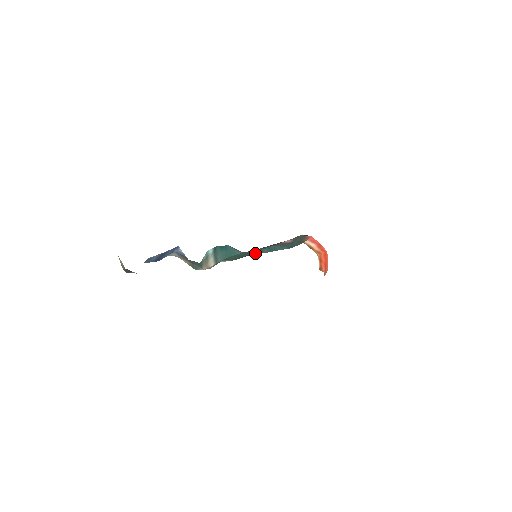
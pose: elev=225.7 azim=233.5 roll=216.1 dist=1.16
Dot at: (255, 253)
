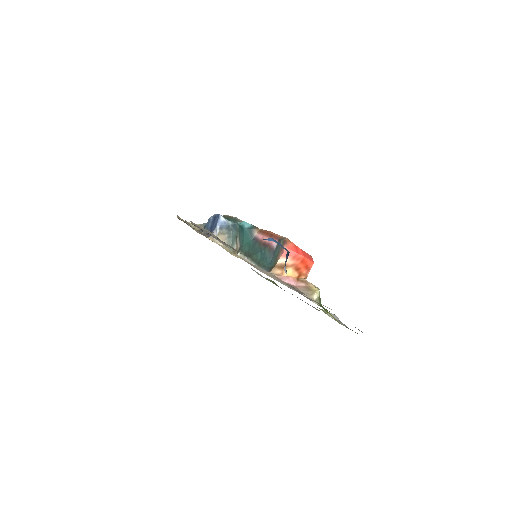
Dot at: (253, 257)
